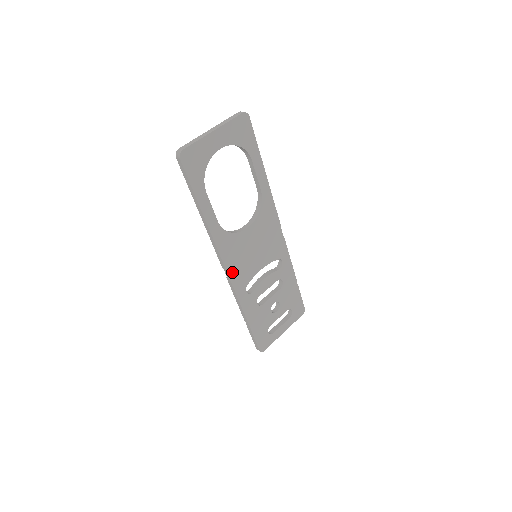
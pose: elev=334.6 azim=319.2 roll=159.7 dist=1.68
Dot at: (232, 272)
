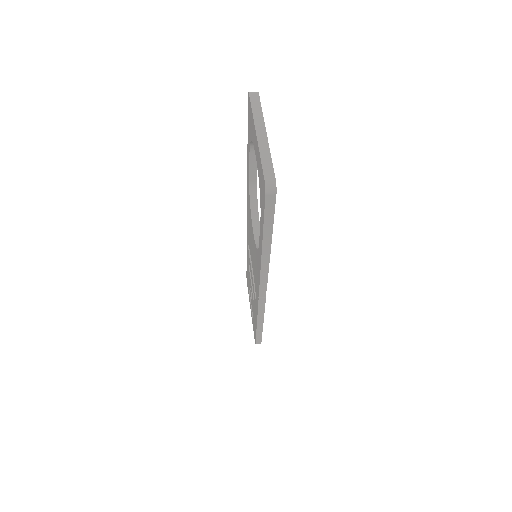
Dot at: occluded
